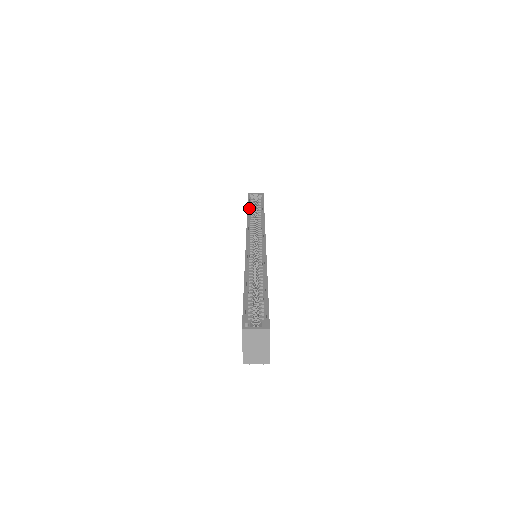
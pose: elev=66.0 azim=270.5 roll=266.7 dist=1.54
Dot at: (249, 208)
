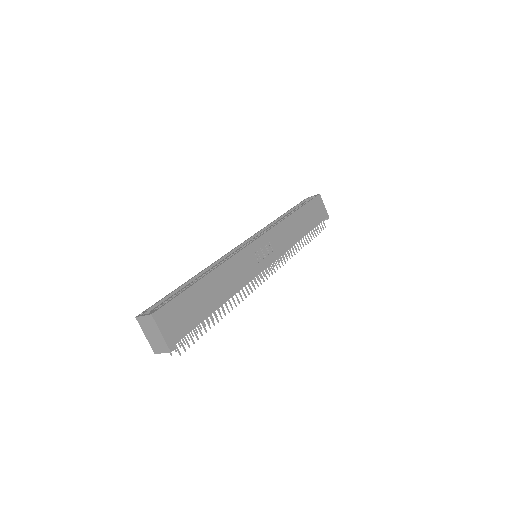
Dot at: (290, 212)
